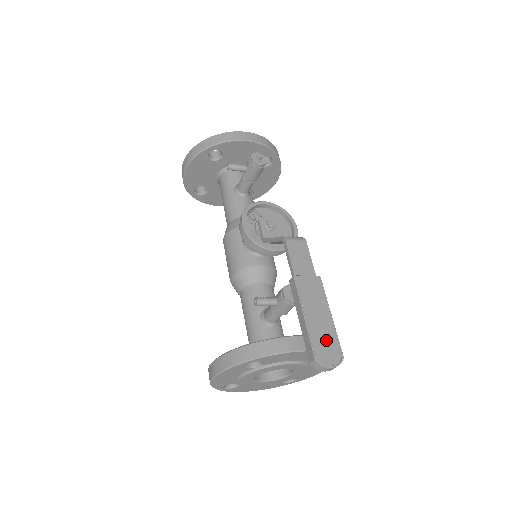
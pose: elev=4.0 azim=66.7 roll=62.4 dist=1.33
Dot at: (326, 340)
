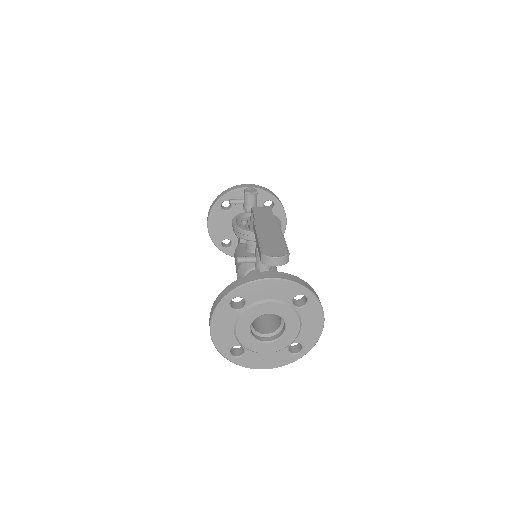
Dot at: (275, 246)
